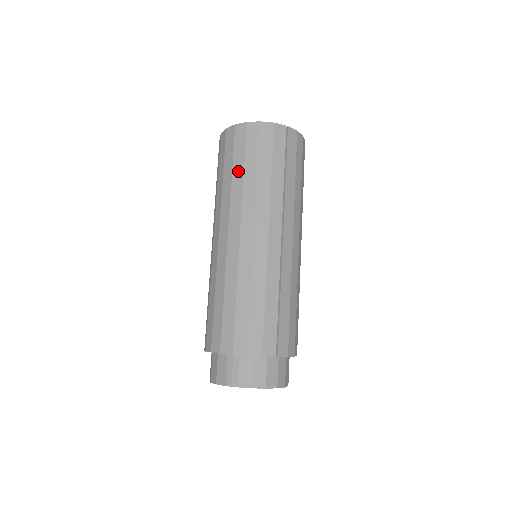
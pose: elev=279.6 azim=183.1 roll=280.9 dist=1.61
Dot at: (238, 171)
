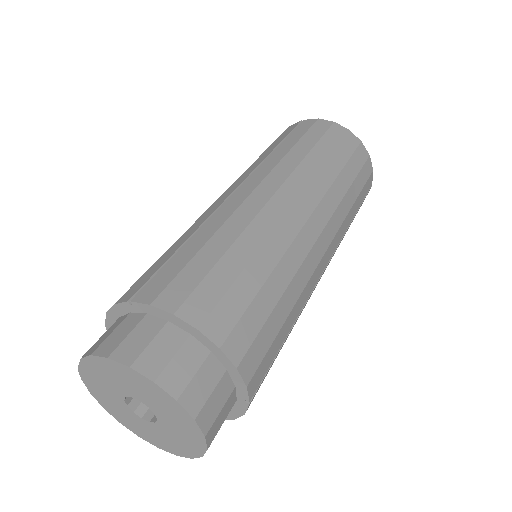
Dot at: occluded
